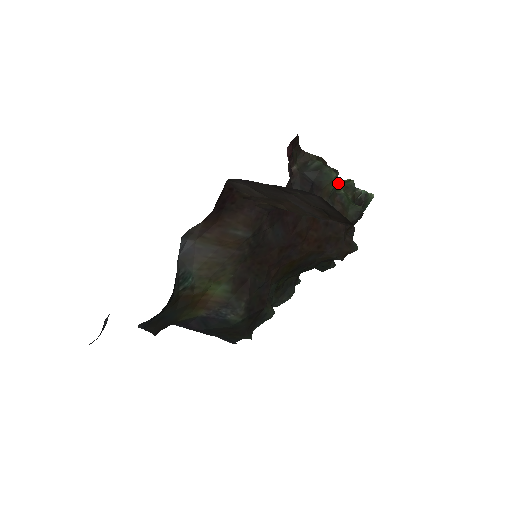
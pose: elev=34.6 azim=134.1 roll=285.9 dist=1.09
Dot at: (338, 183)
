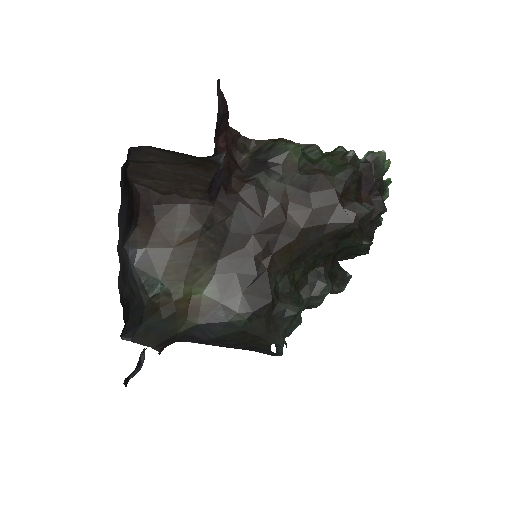
Dot at: (322, 155)
